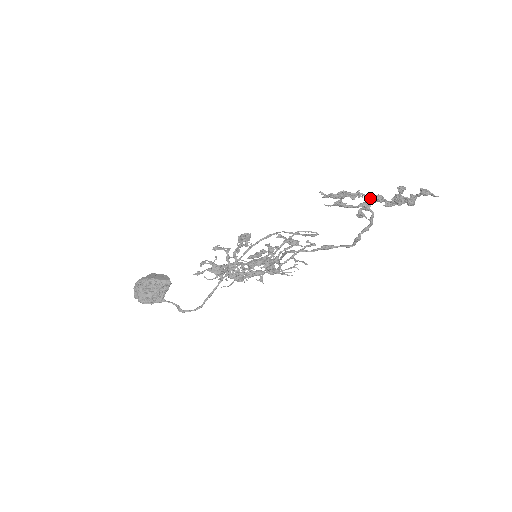
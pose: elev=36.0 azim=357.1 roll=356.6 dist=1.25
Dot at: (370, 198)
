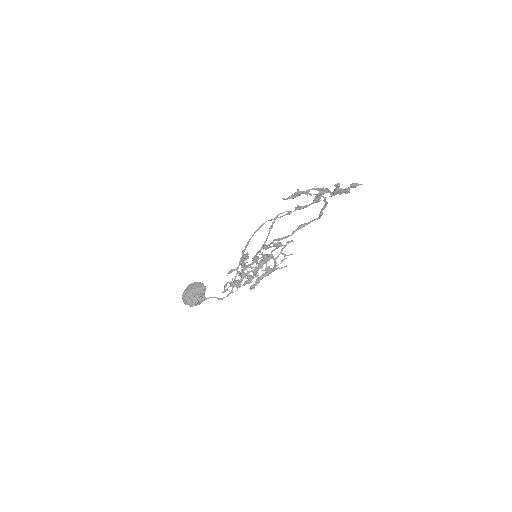
Dot at: (318, 194)
